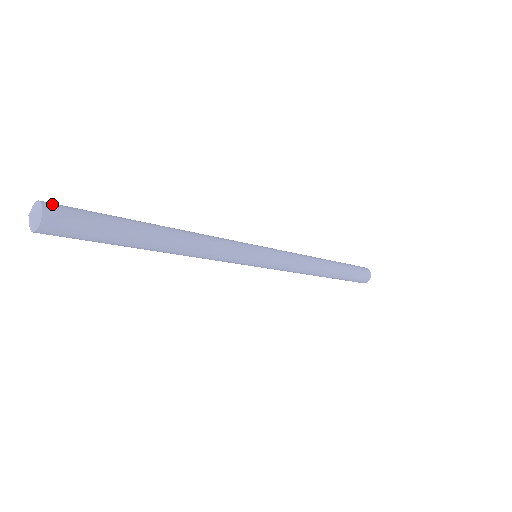
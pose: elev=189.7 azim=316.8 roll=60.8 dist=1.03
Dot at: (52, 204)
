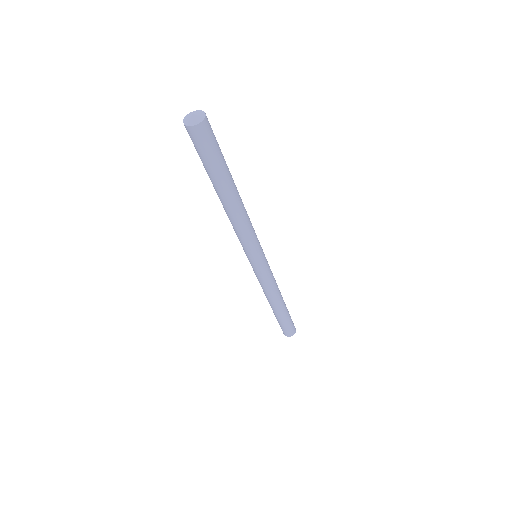
Dot at: occluded
